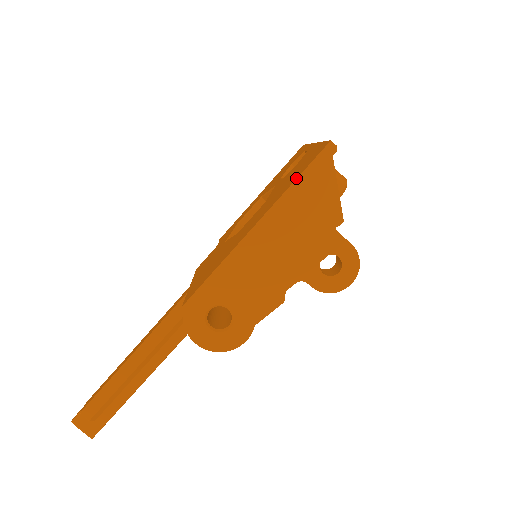
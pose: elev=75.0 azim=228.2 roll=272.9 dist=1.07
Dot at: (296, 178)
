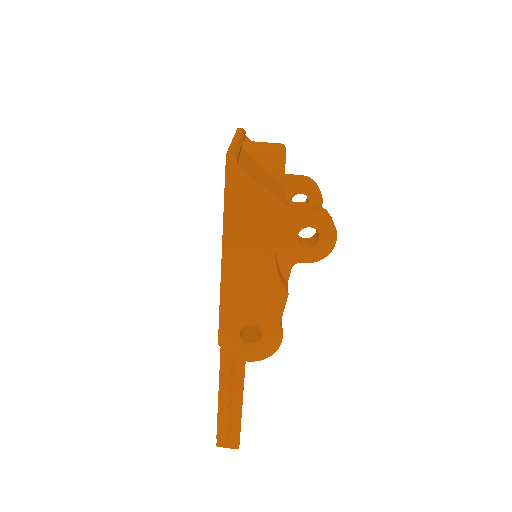
Dot at: occluded
